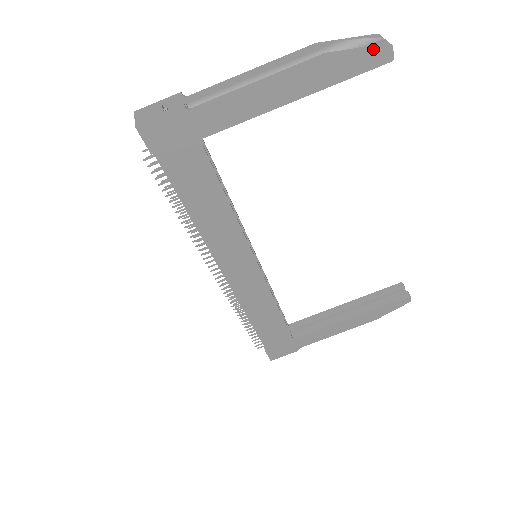
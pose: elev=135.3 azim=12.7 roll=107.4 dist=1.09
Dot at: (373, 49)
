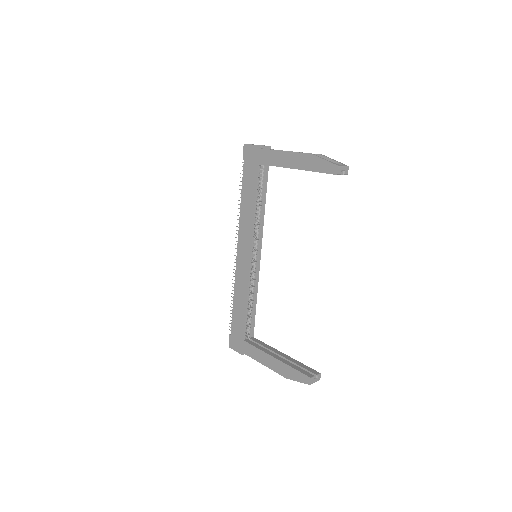
Dot at: (330, 163)
